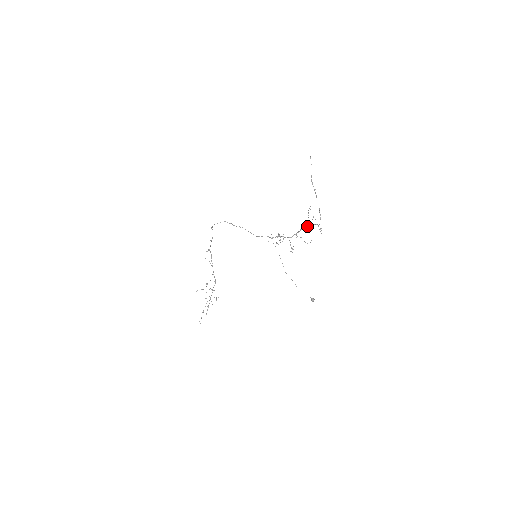
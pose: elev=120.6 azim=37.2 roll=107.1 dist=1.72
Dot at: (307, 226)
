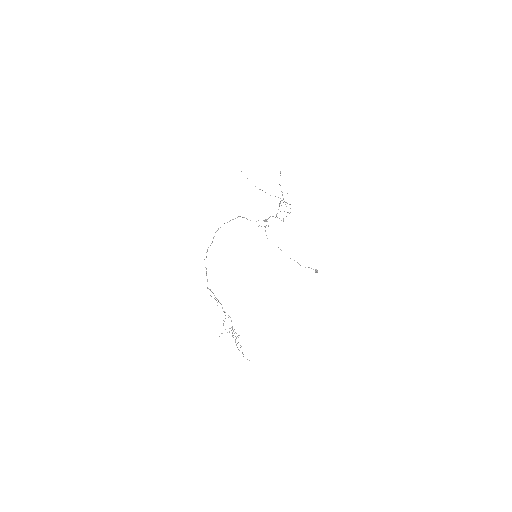
Dot at: occluded
